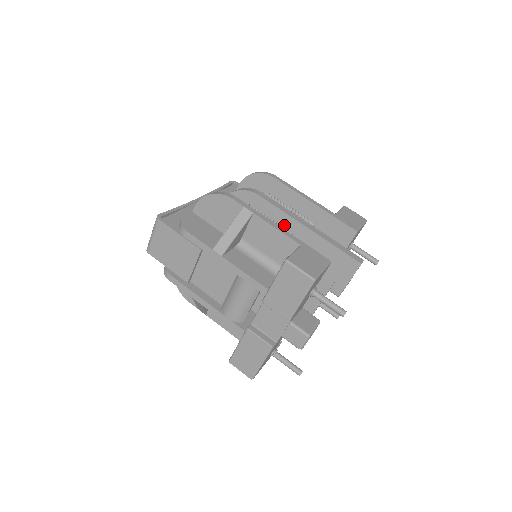
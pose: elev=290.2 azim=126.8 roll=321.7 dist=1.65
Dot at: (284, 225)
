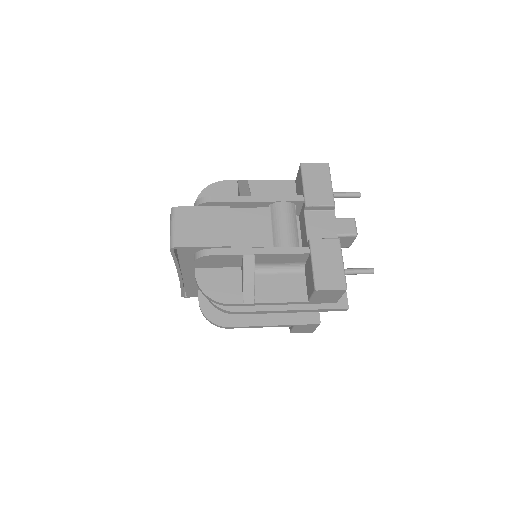
Dot at: occluded
